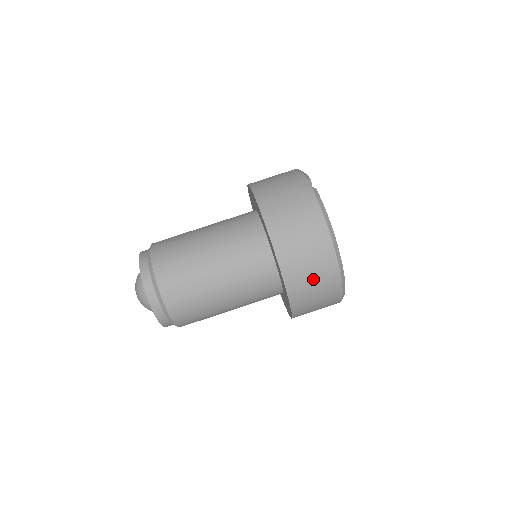
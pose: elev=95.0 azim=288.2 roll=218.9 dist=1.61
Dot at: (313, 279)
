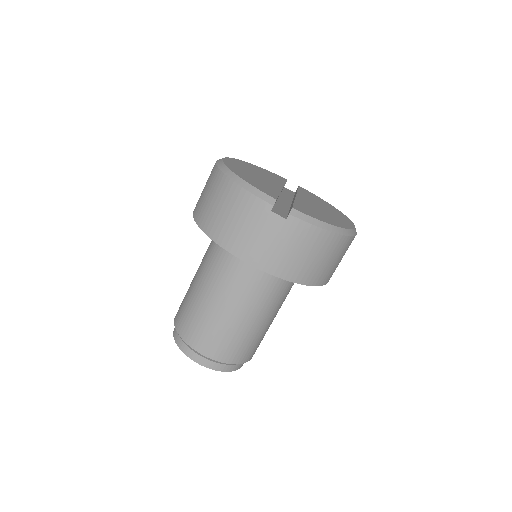
Dot at: occluded
